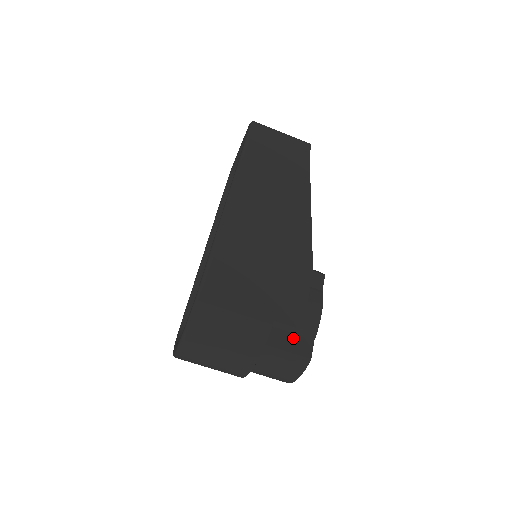
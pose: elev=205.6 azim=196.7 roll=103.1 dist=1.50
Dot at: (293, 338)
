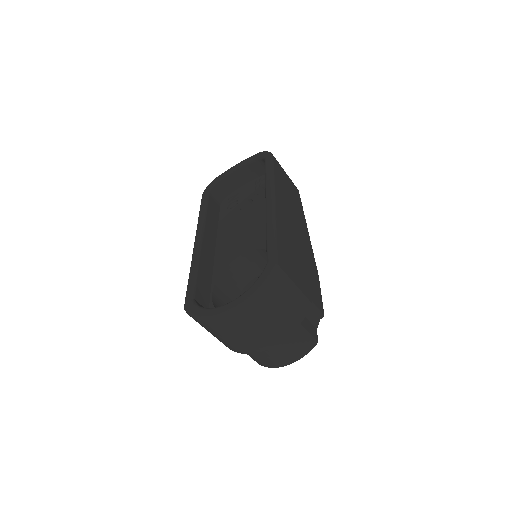
Dot at: (308, 322)
